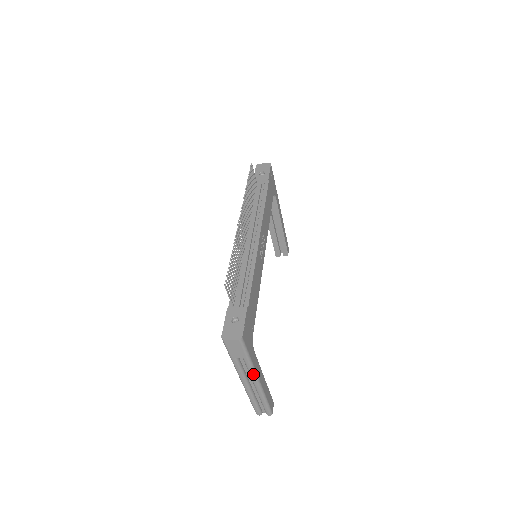
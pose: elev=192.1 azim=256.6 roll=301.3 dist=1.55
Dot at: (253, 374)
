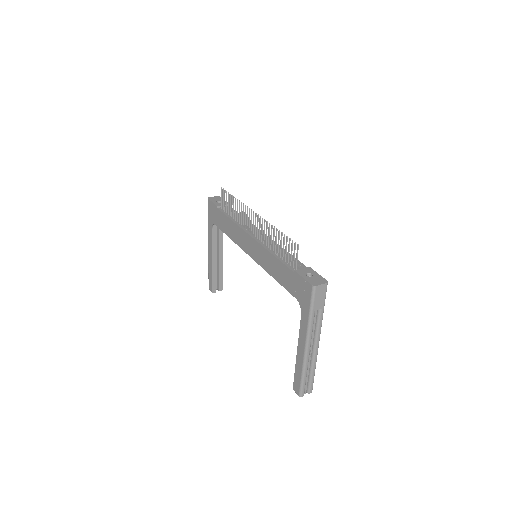
Dot at: (320, 330)
